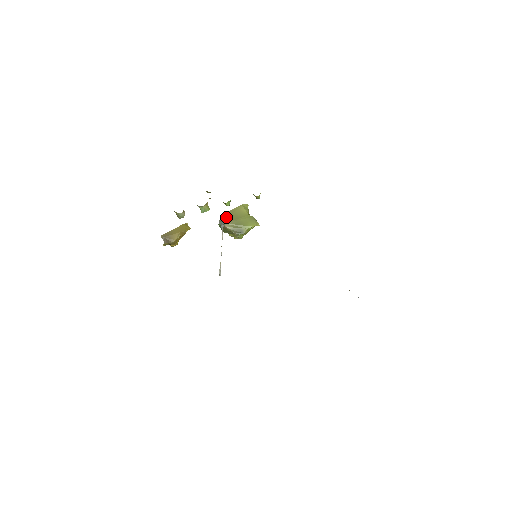
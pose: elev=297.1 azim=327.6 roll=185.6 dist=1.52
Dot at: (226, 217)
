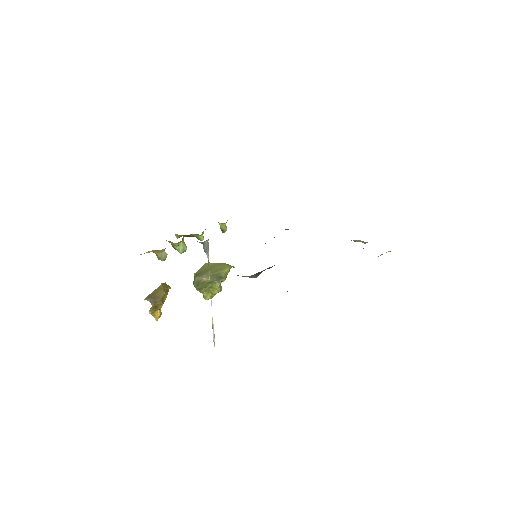
Dot at: (198, 274)
